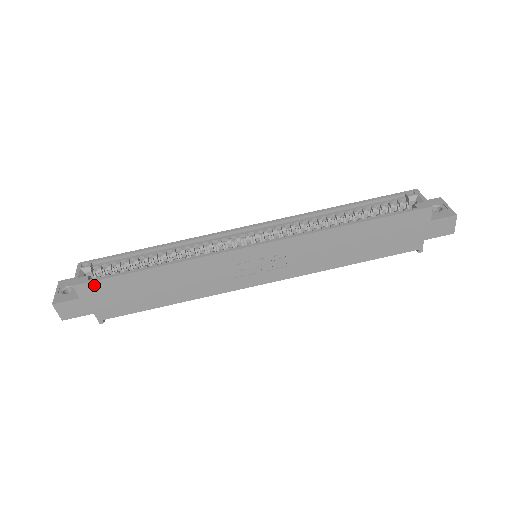
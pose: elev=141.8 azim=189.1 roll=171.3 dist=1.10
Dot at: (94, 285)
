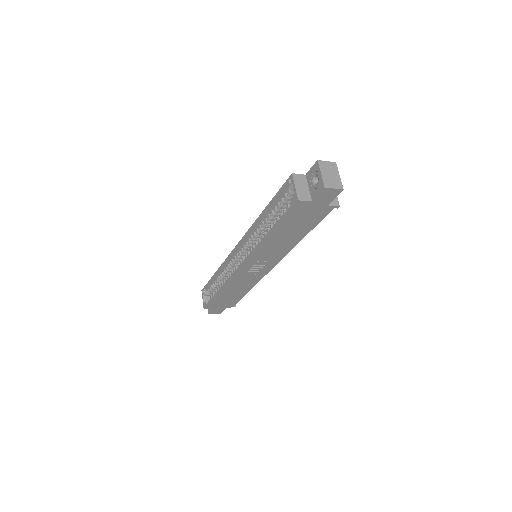
Dot at: (210, 305)
